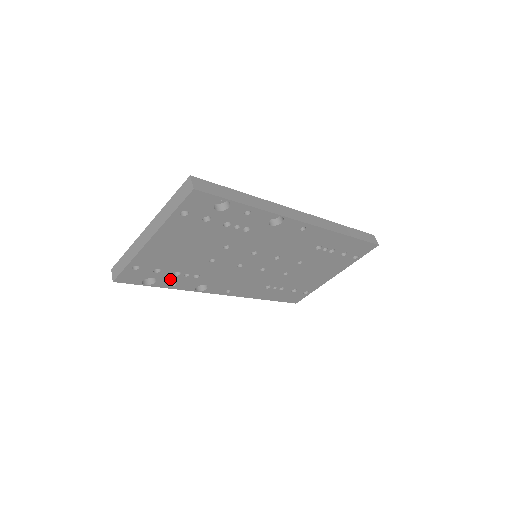
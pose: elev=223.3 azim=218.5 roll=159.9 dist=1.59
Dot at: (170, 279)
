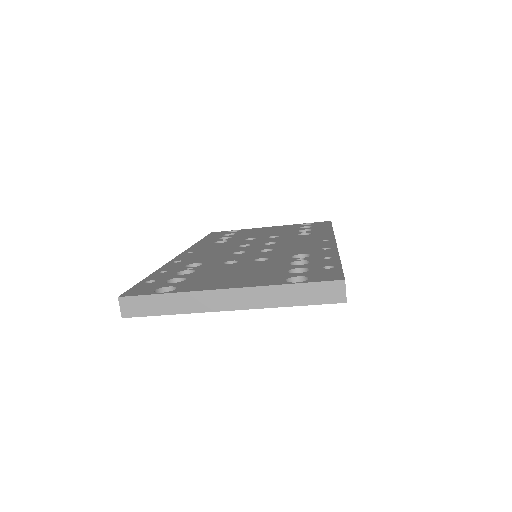
Dot at: occluded
